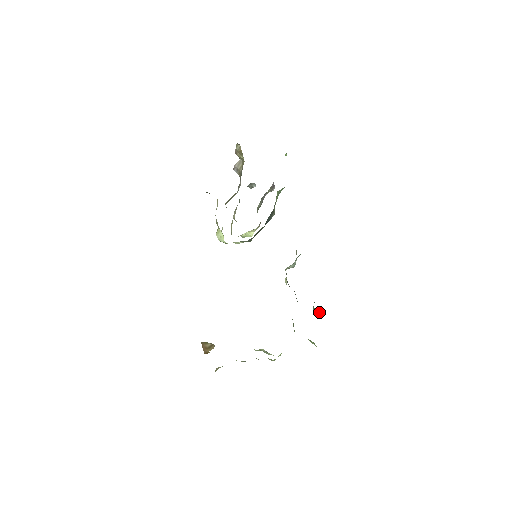
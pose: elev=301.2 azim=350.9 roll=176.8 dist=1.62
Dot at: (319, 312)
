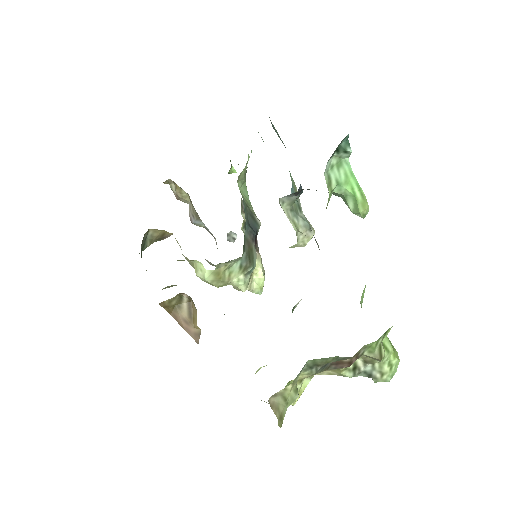
Dot at: (350, 189)
